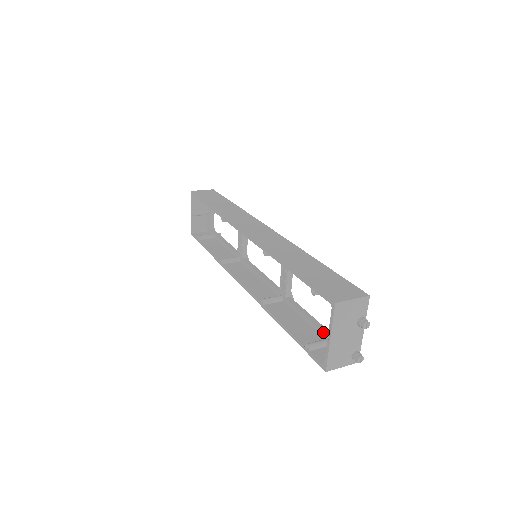
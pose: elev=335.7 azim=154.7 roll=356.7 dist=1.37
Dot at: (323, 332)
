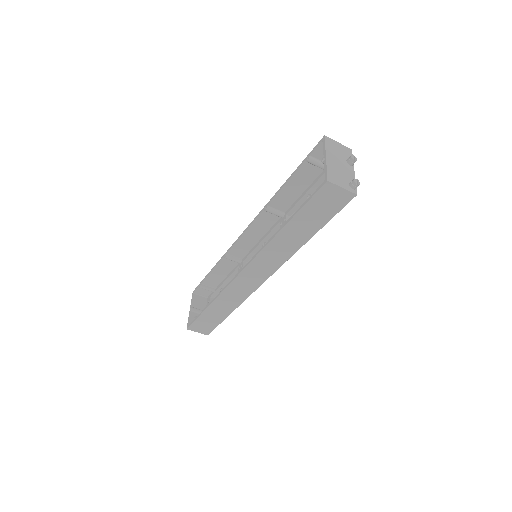
Dot at: occluded
